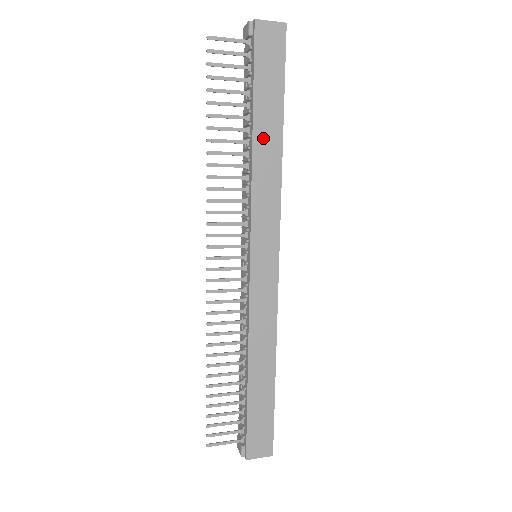
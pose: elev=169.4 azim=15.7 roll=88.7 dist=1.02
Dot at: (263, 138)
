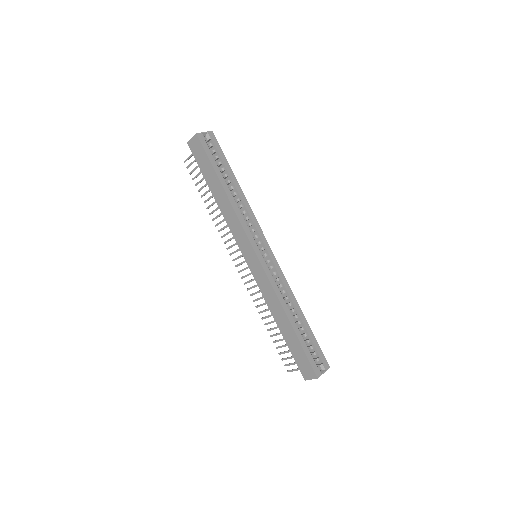
Dot at: (218, 196)
